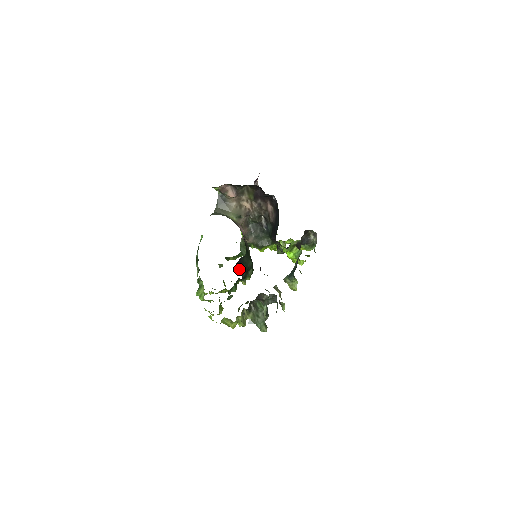
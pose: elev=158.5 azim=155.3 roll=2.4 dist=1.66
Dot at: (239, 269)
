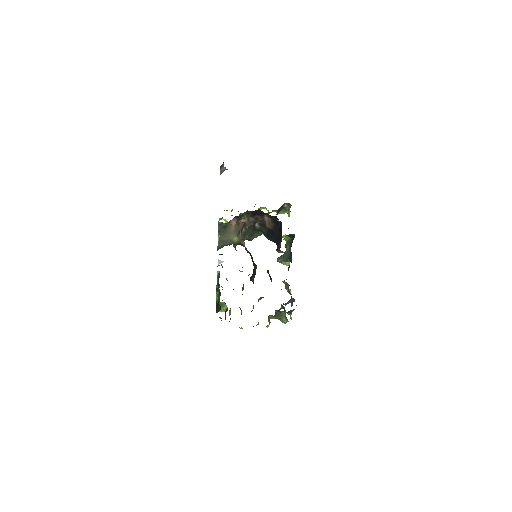
Dot at: (251, 280)
